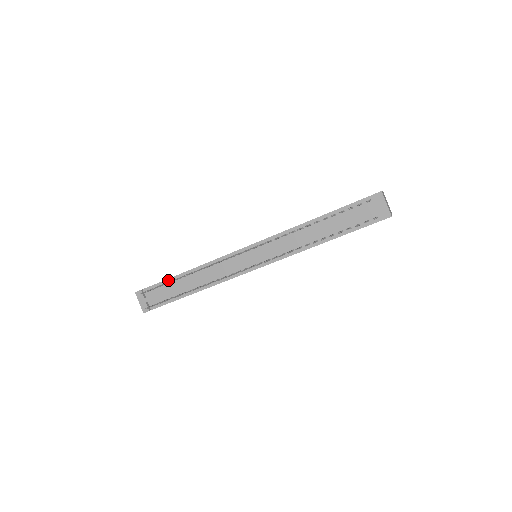
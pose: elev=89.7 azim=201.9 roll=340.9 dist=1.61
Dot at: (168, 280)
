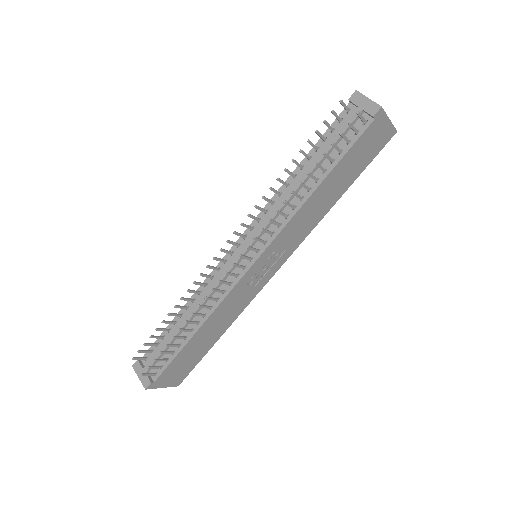
Dot at: (164, 332)
